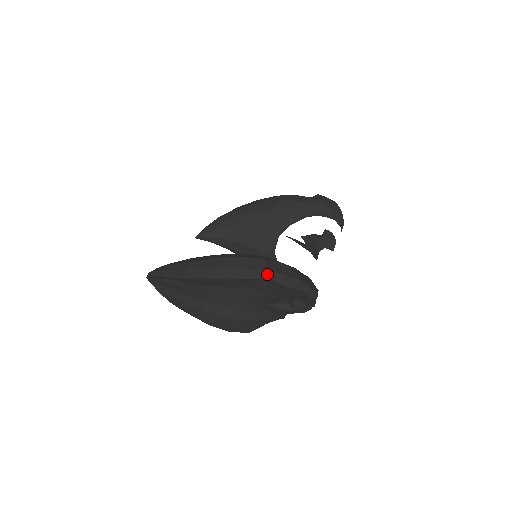
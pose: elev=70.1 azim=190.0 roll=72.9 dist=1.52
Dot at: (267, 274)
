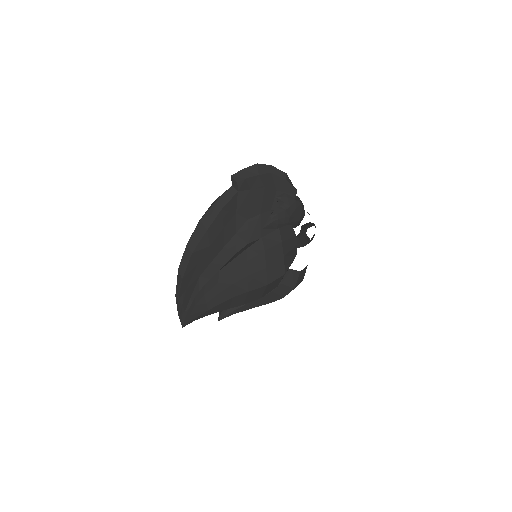
Dot at: (234, 179)
